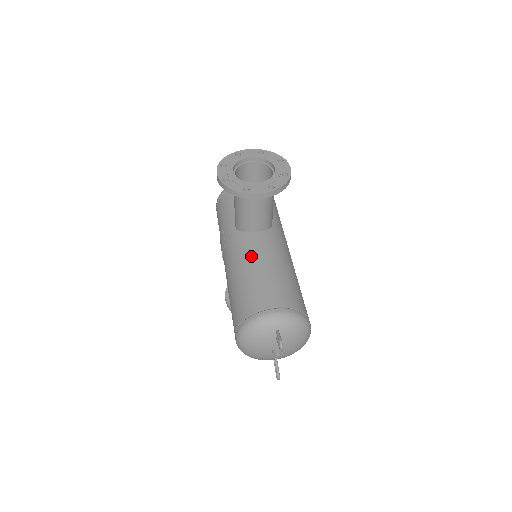
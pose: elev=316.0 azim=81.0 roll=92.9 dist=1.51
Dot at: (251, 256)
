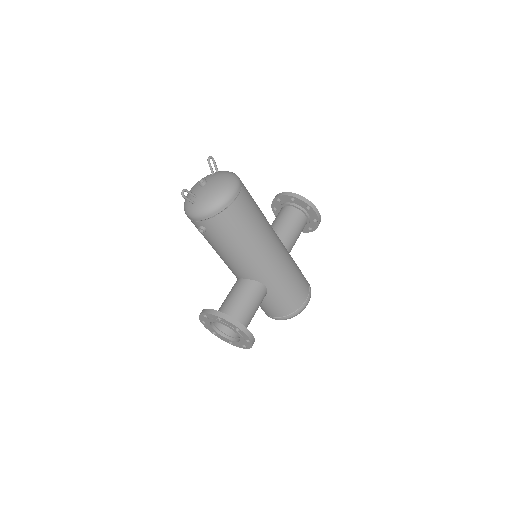
Dot at: occluded
